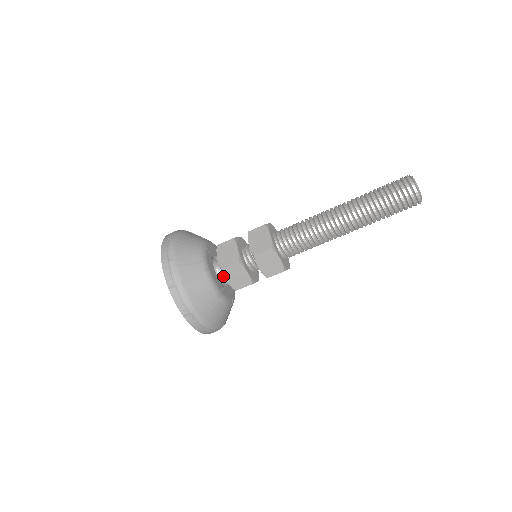
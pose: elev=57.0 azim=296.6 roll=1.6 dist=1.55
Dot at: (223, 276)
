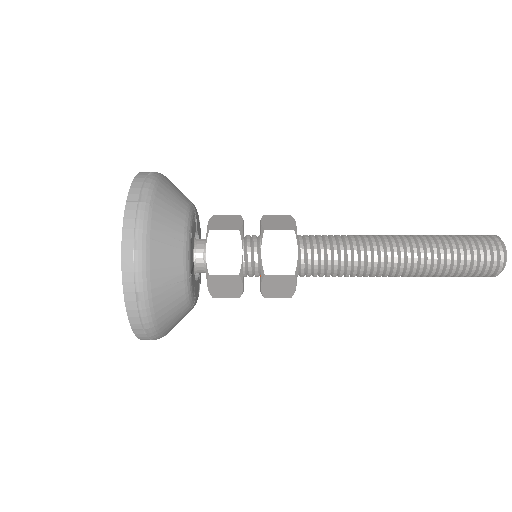
Dot at: occluded
